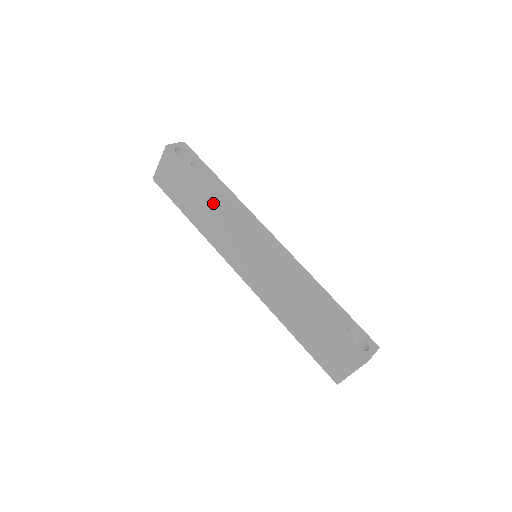
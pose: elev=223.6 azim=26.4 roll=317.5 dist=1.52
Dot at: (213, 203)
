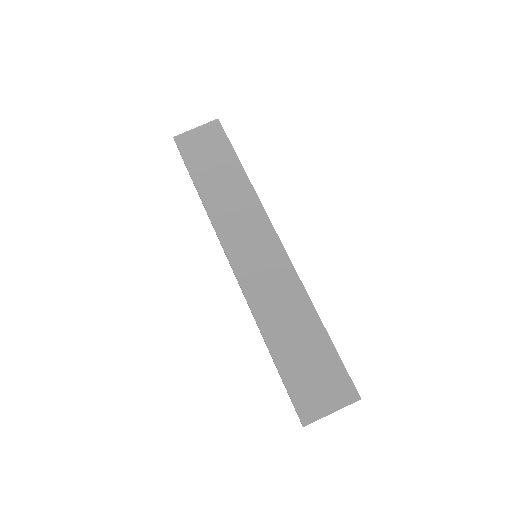
Dot at: (244, 184)
